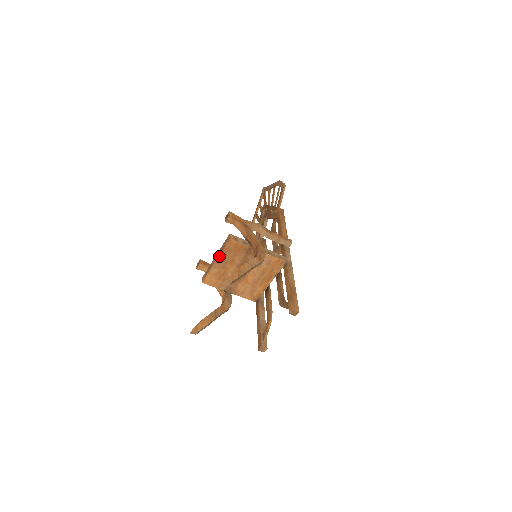
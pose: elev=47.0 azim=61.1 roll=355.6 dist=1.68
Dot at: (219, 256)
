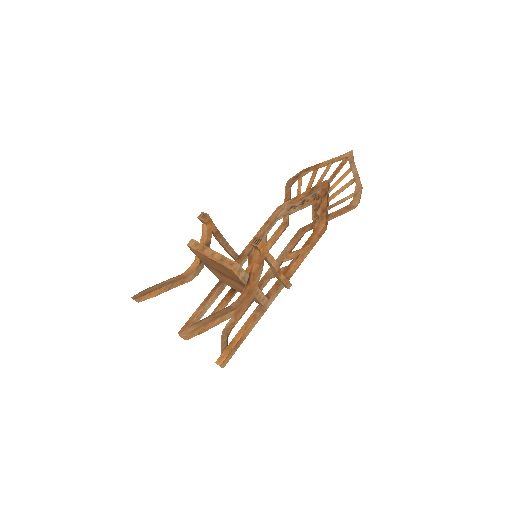
Dot at: (215, 261)
